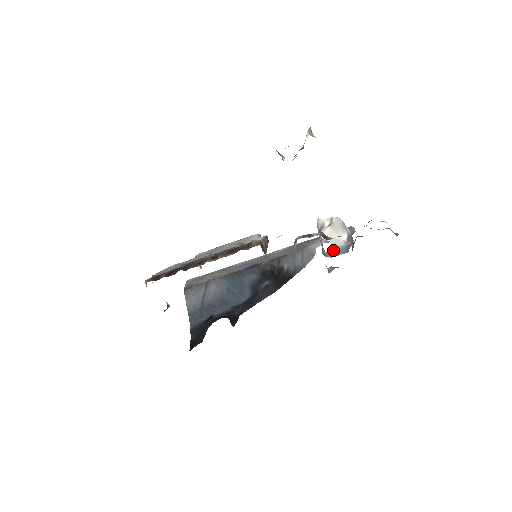
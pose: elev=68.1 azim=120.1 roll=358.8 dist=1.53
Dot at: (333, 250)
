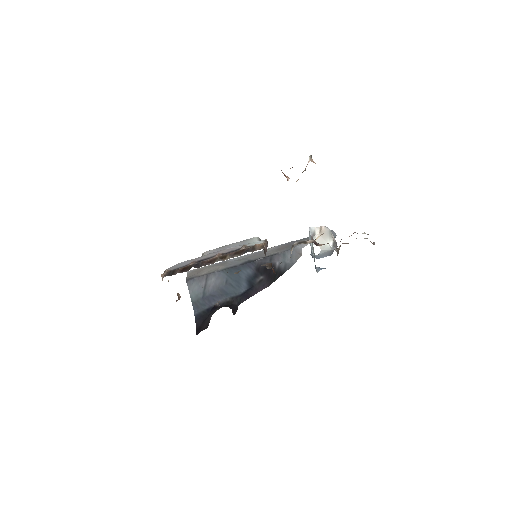
Dot at: (321, 253)
